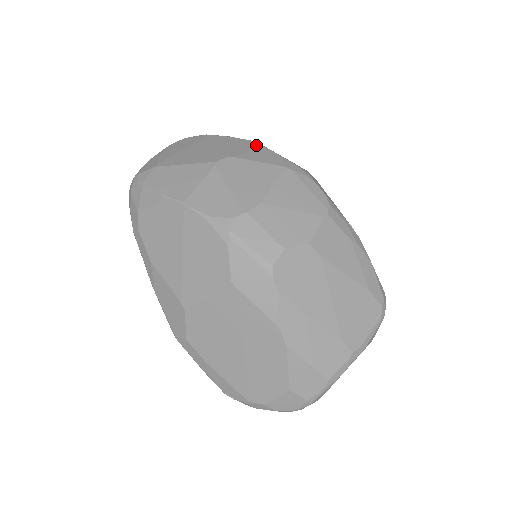
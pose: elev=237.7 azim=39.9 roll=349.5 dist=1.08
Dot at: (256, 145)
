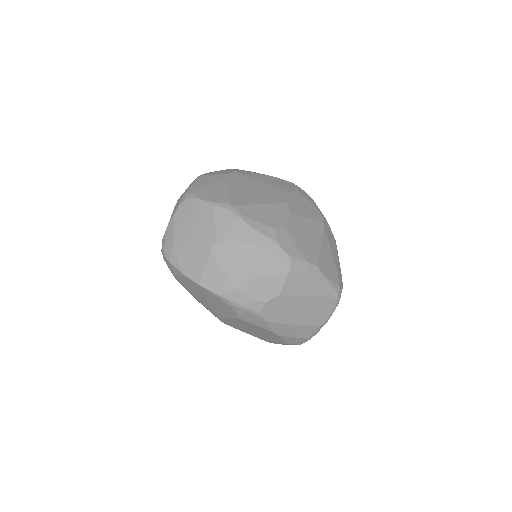
Dot at: (235, 218)
